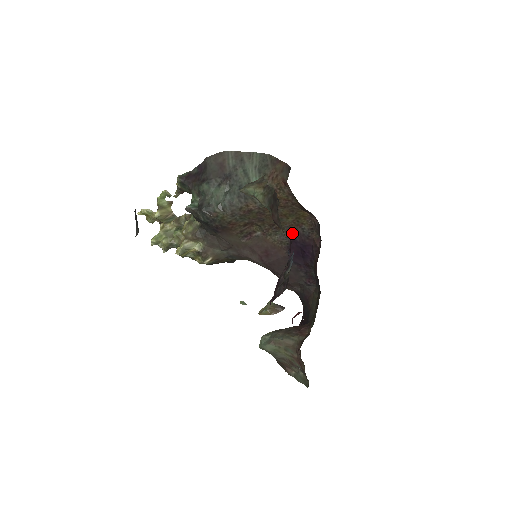
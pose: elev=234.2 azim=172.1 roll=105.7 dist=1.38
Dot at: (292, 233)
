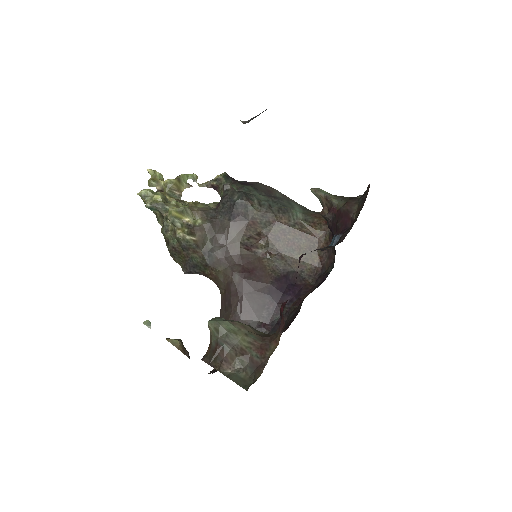
Dot at: (289, 269)
